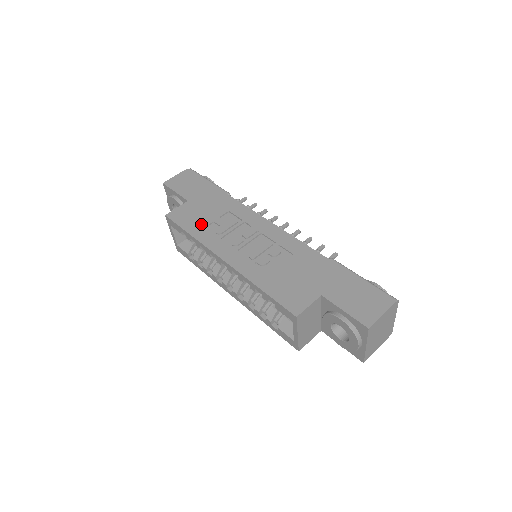
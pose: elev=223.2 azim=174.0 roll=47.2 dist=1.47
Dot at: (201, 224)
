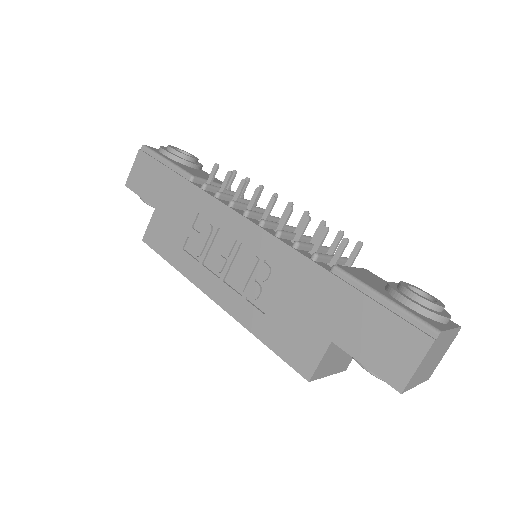
Dot at: (177, 245)
